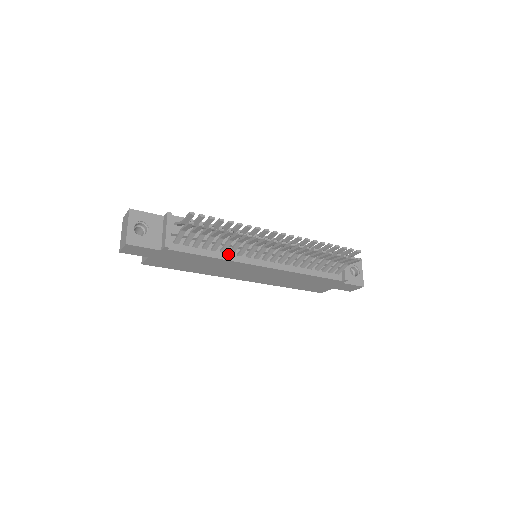
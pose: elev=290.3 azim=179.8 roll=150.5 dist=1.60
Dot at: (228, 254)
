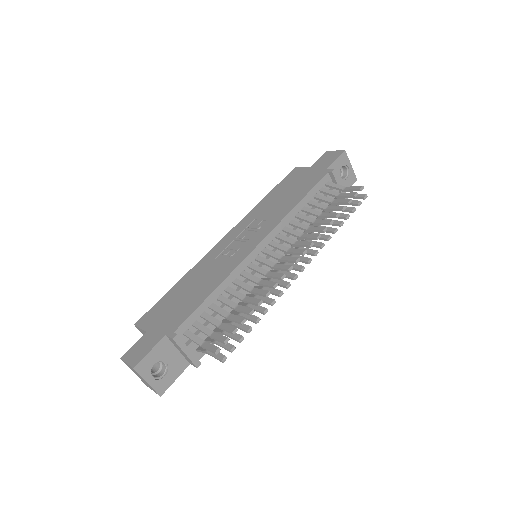
Dot at: occluded
